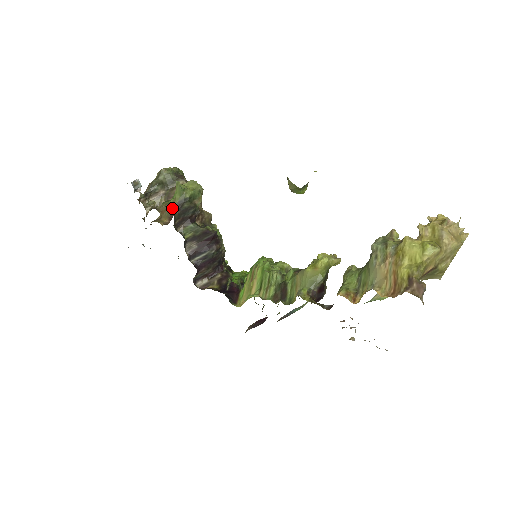
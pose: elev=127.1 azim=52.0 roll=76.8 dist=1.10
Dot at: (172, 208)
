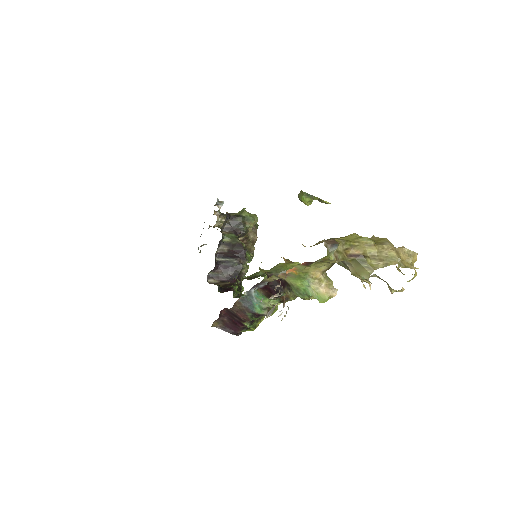
Dot at: (228, 215)
